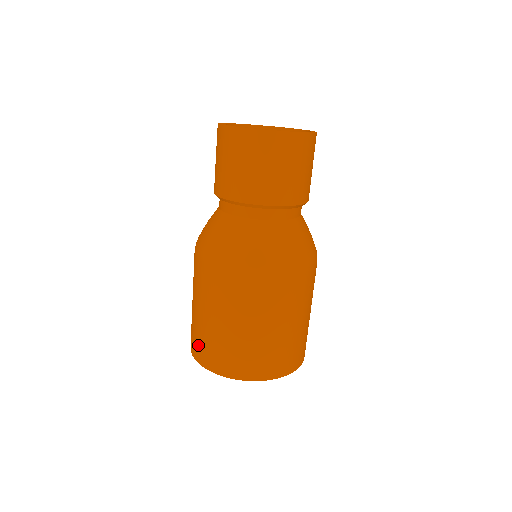
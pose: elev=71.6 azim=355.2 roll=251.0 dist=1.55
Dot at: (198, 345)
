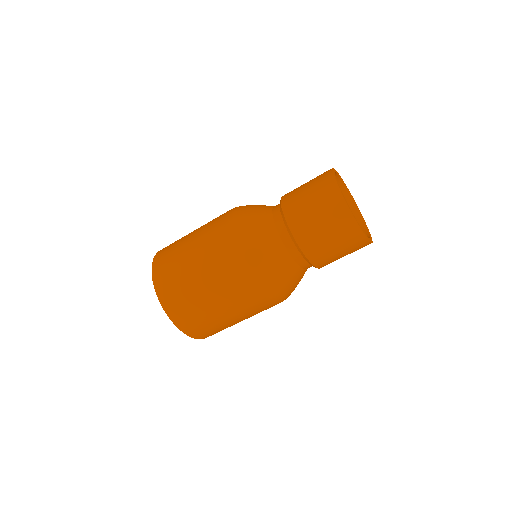
Dot at: (170, 288)
